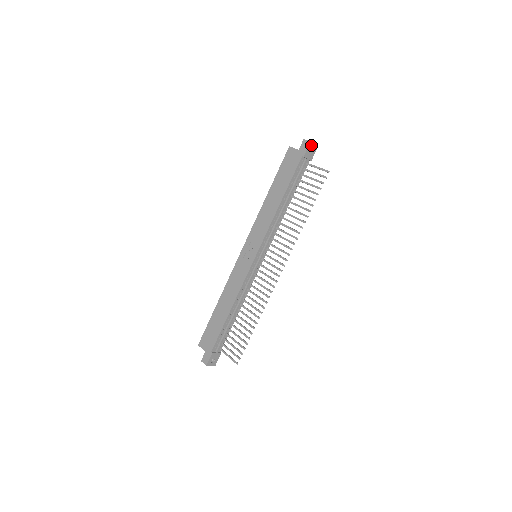
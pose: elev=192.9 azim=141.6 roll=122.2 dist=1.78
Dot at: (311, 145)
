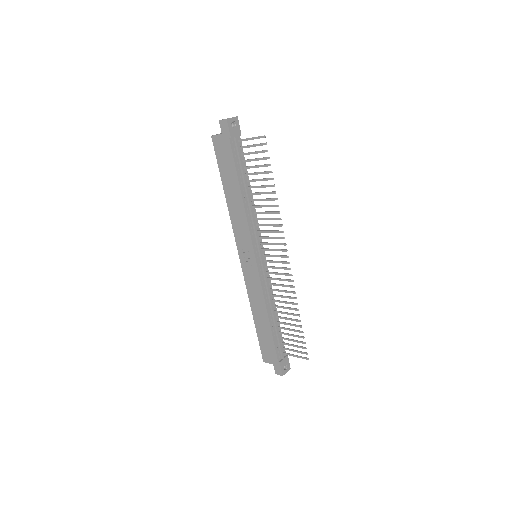
Dot at: (230, 121)
